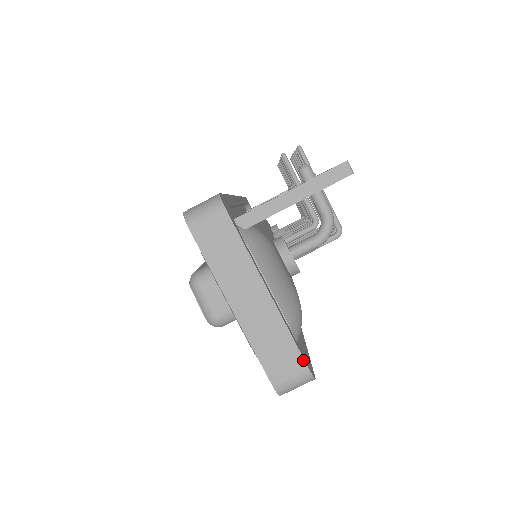
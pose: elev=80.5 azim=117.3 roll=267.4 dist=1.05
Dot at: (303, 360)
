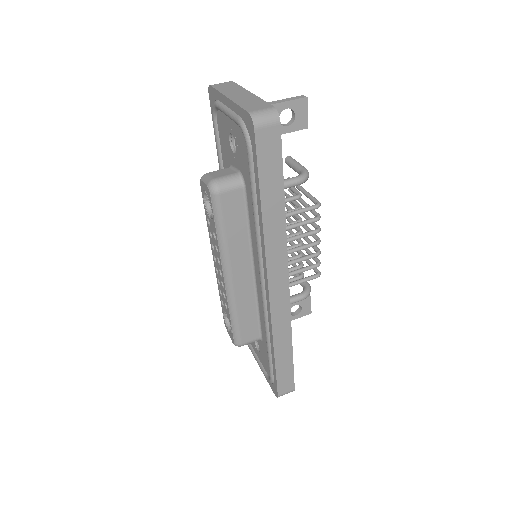
Dot at: (270, 105)
